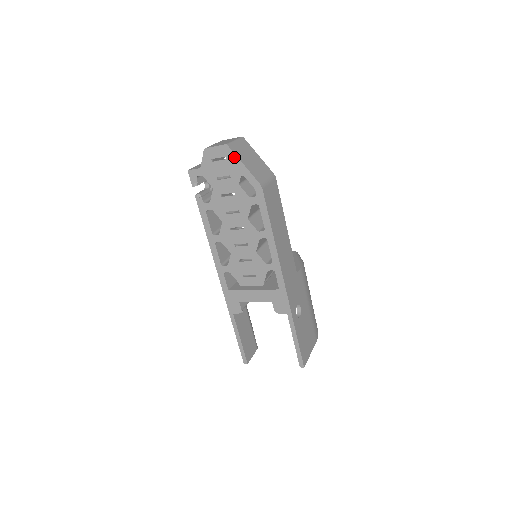
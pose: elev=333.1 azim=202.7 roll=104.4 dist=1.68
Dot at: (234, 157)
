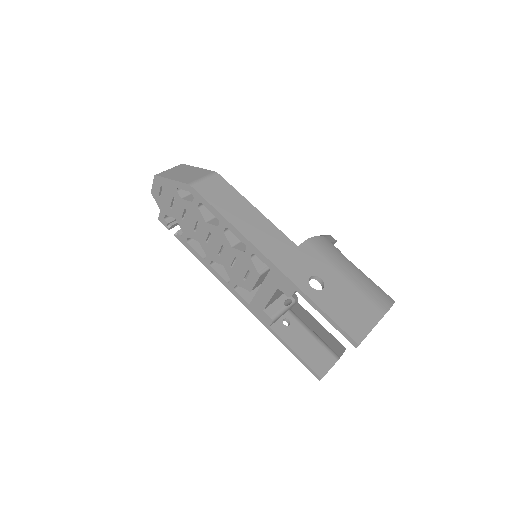
Dot at: (164, 180)
